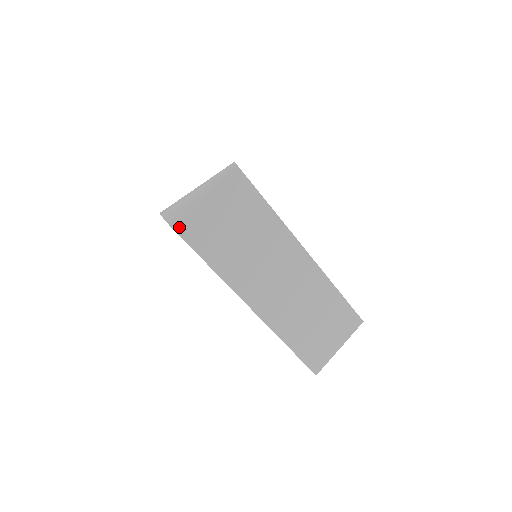
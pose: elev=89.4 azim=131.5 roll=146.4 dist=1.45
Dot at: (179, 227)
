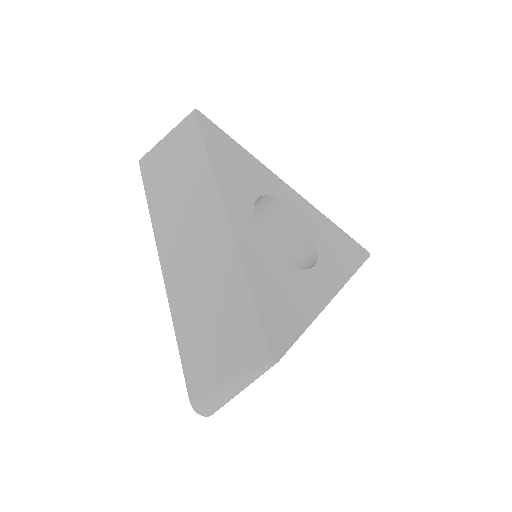
Dot at: occluded
